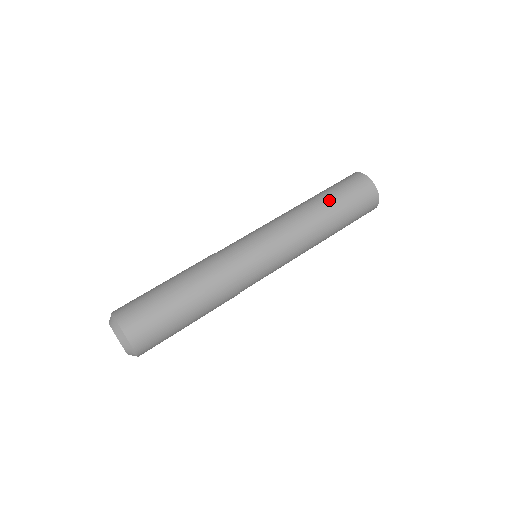
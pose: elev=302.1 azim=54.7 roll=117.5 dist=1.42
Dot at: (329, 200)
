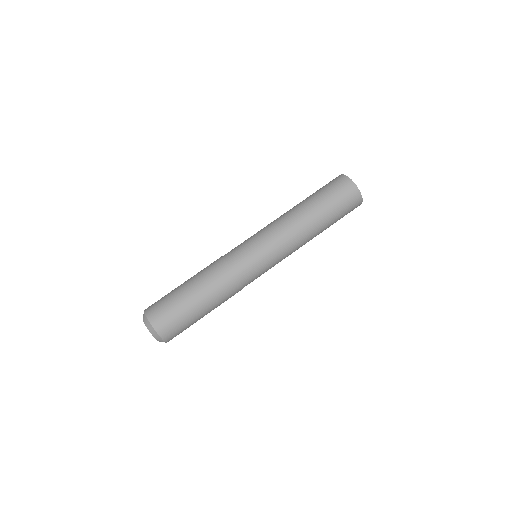
Dot at: (311, 200)
